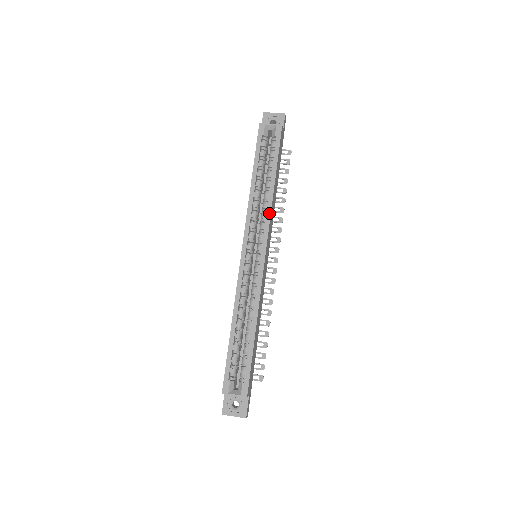
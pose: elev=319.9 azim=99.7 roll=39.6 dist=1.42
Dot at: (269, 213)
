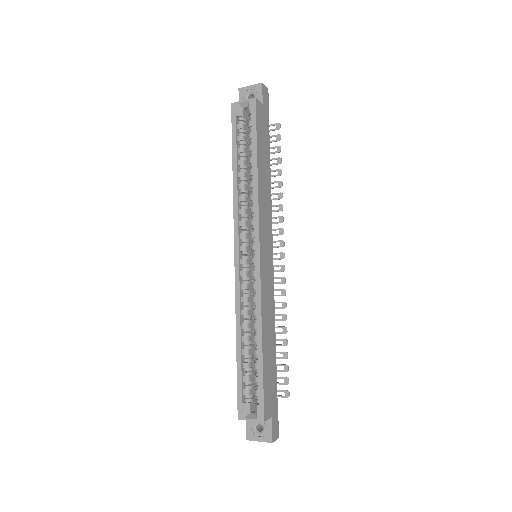
Dot at: (256, 205)
